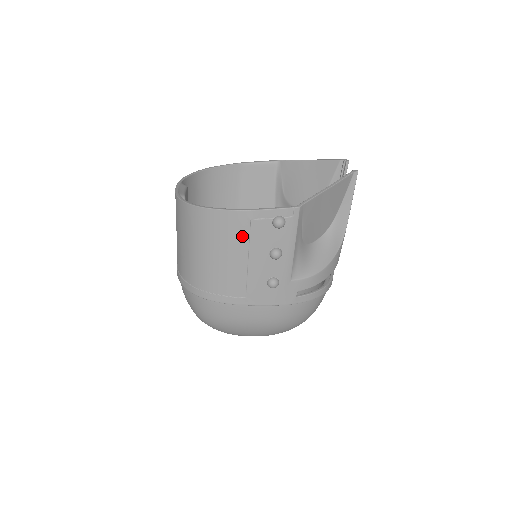
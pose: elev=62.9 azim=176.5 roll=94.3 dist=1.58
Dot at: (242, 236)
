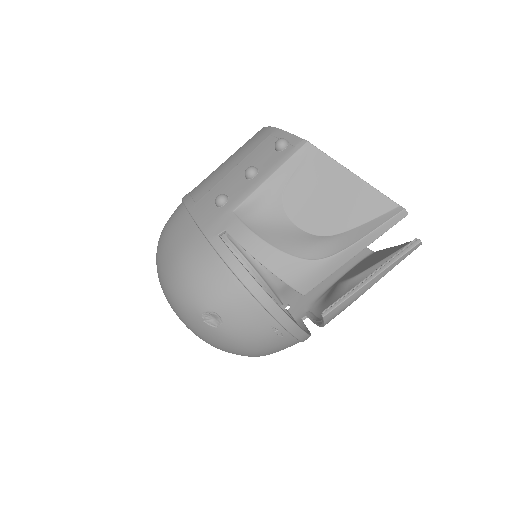
Dot at: (252, 147)
